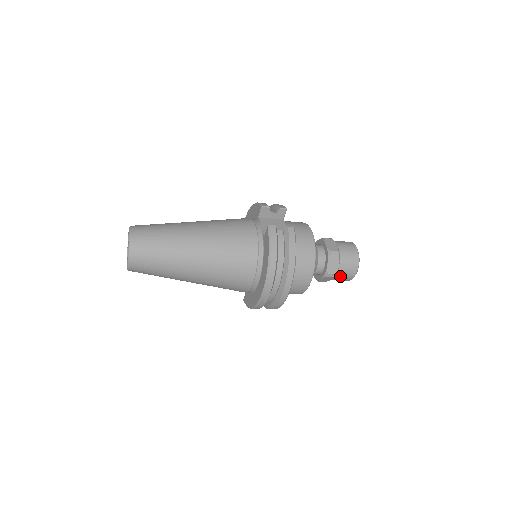
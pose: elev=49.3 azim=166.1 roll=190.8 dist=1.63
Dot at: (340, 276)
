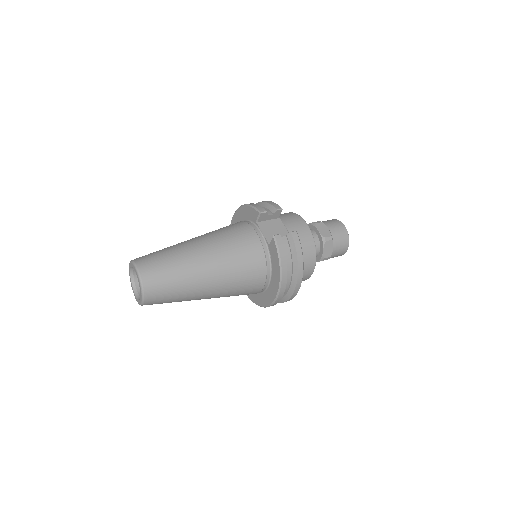
Dot at: (333, 256)
